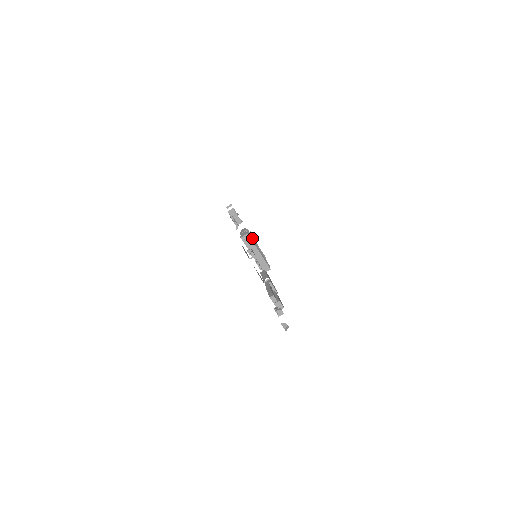
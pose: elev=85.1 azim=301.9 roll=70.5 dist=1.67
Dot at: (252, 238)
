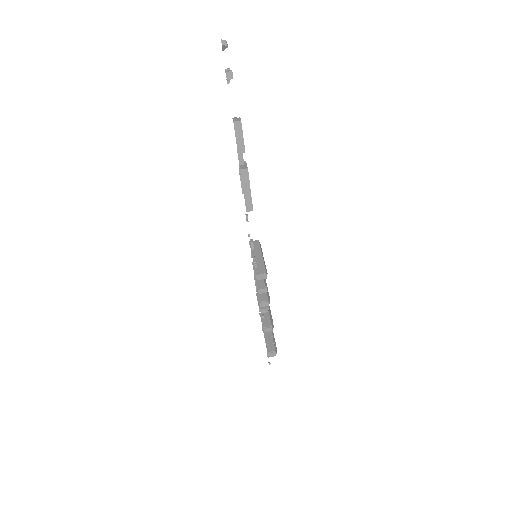
Dot at: occluded
